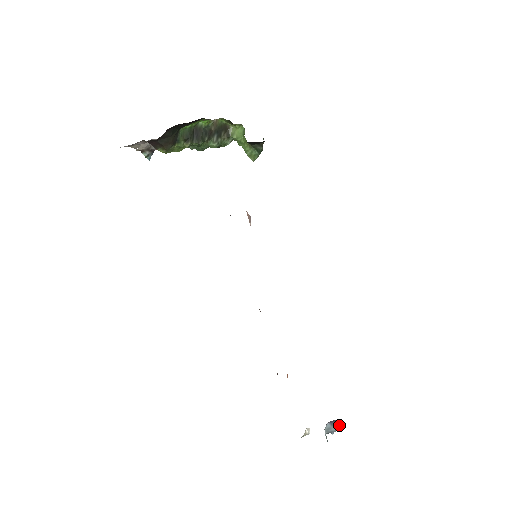
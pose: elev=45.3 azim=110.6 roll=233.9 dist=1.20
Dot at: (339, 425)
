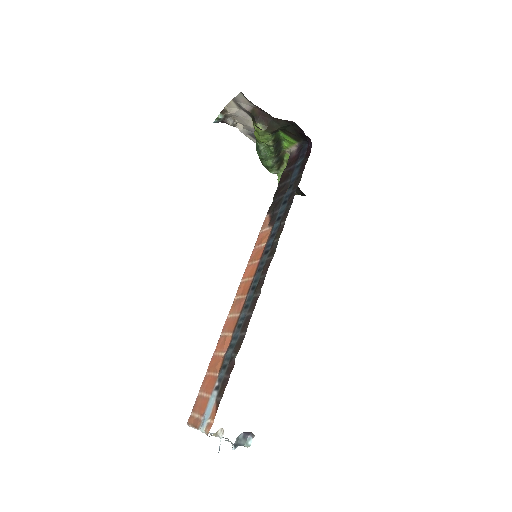
Dot at: (250, 440)
